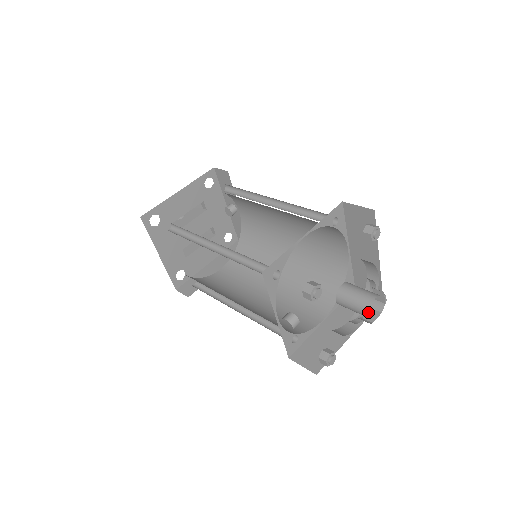
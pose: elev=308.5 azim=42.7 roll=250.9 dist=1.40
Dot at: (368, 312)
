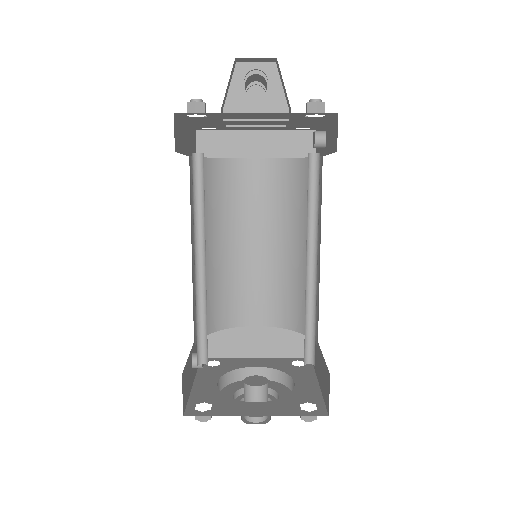
Dot at: (244, 417)
